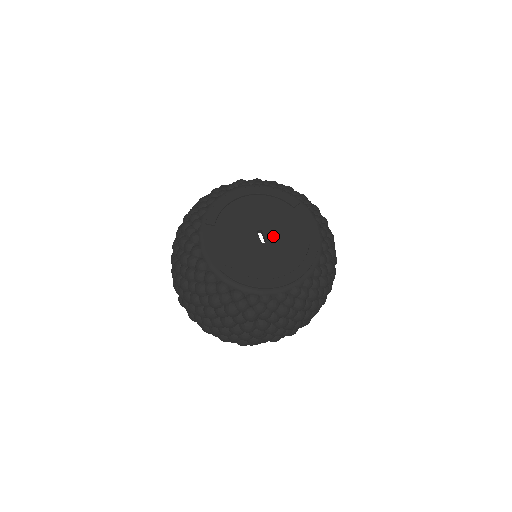
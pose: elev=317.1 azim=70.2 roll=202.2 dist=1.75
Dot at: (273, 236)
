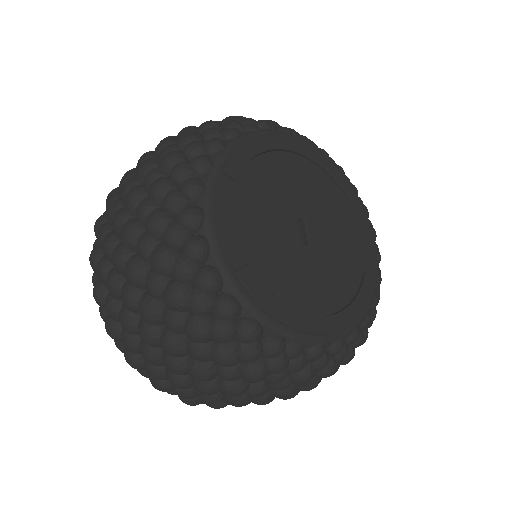
Dot at: (319, 238)
